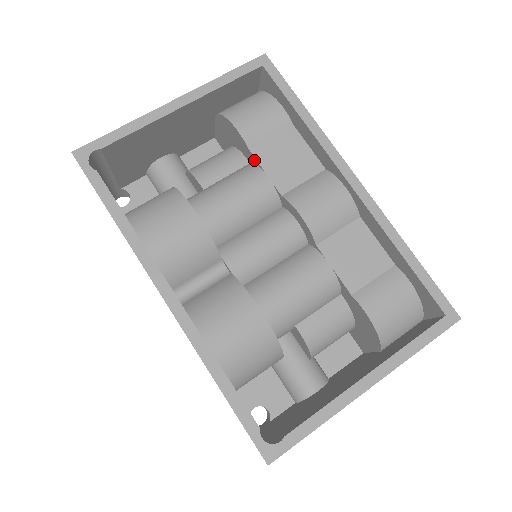
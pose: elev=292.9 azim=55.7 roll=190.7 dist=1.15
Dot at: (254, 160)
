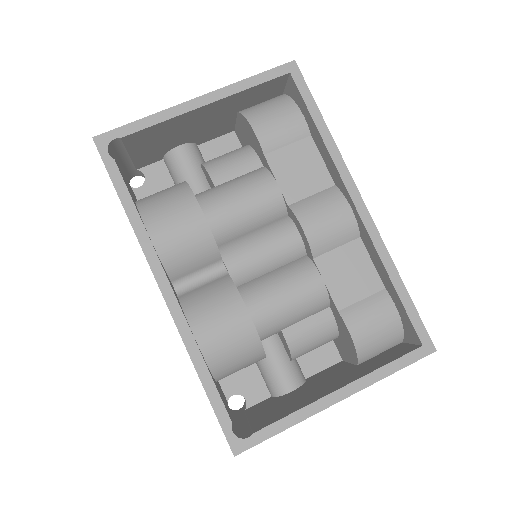
Dot at: (267, 166)
